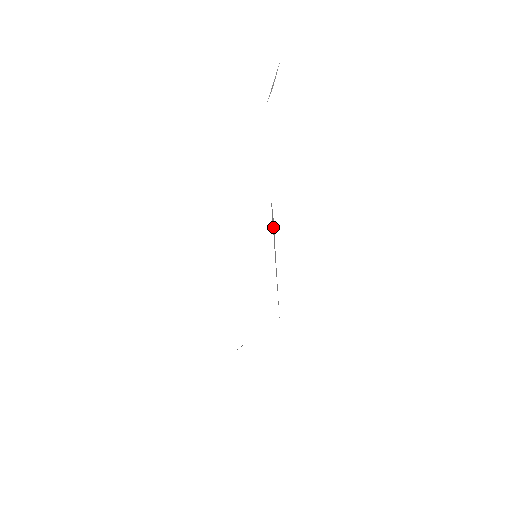
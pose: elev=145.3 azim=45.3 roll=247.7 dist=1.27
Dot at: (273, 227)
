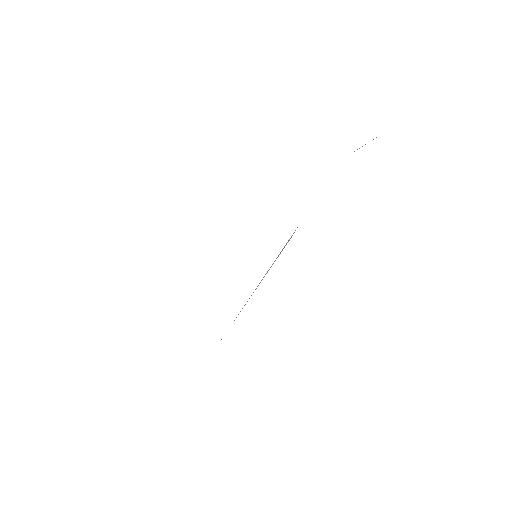
Dot at: (283, 248)
